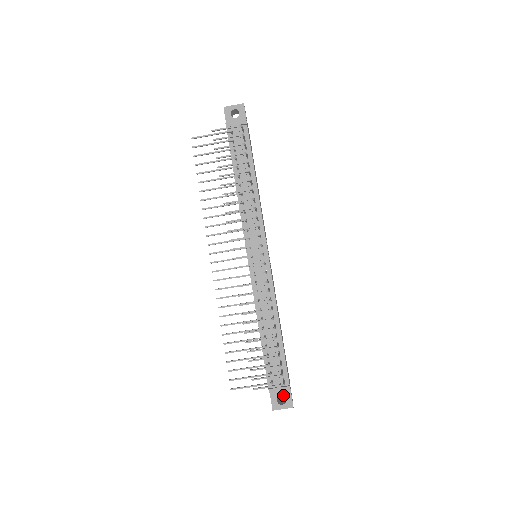
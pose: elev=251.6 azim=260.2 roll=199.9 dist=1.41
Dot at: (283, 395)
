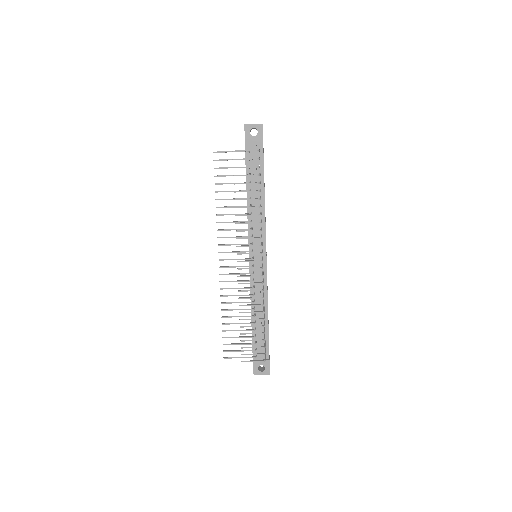
Dot at: (263, 365)
